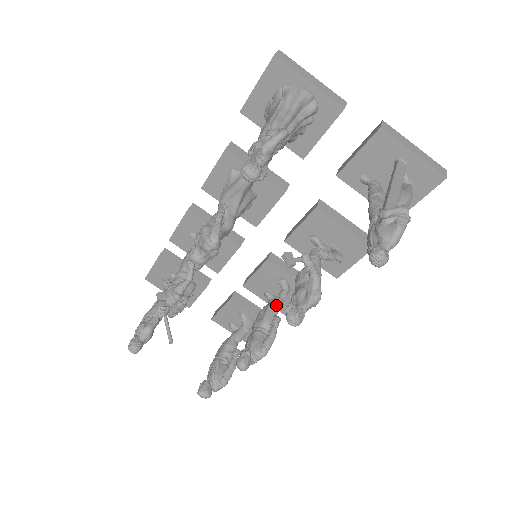
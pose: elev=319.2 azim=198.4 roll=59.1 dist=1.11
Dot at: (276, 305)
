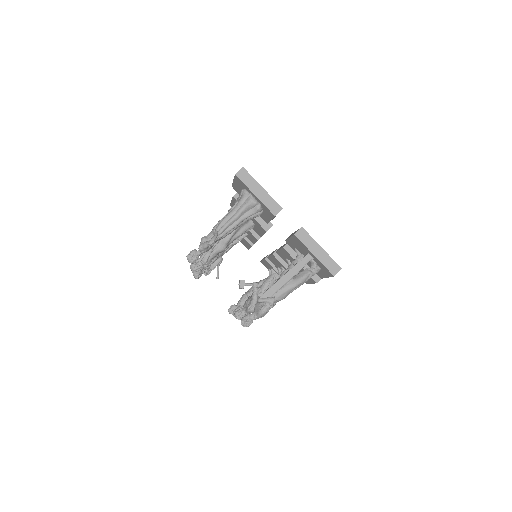
Dot at: occluded
